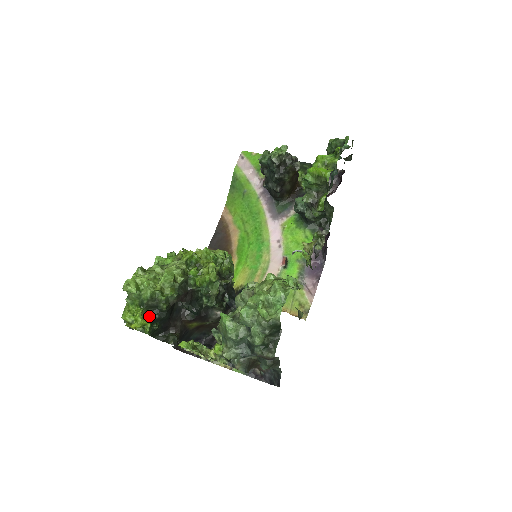
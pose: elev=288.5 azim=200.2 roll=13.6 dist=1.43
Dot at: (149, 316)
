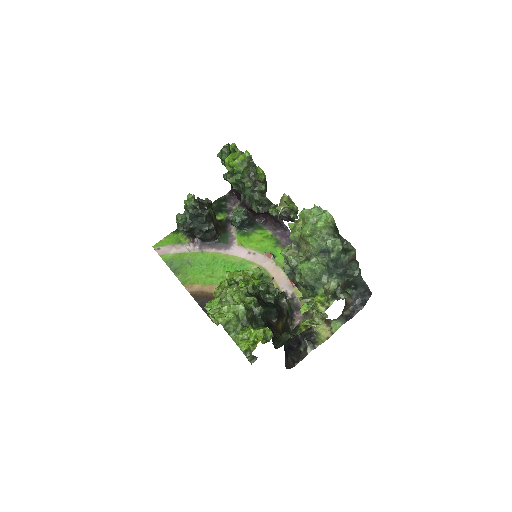
Dot at: (258, 327)
